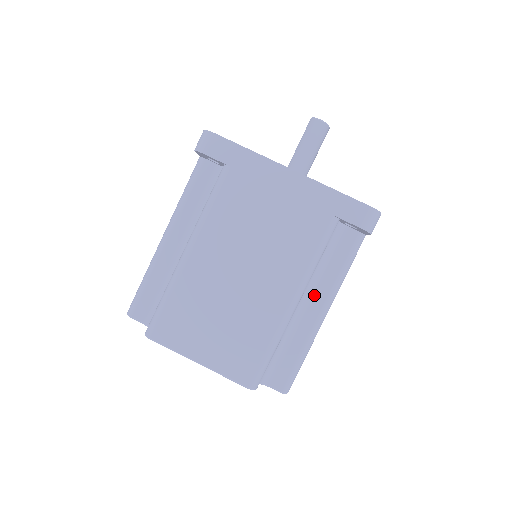
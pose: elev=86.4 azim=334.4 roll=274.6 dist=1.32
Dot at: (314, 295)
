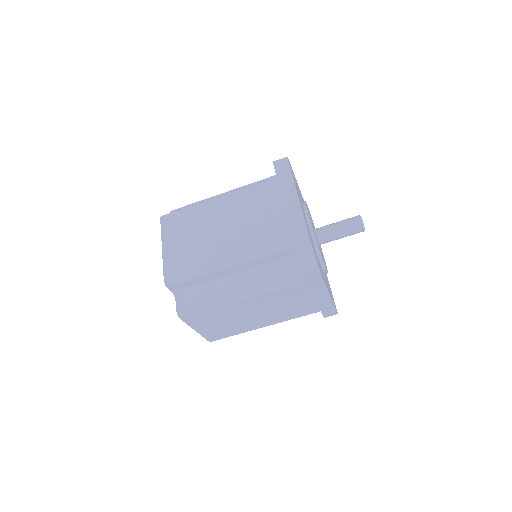
Dot at: (247, 281)
